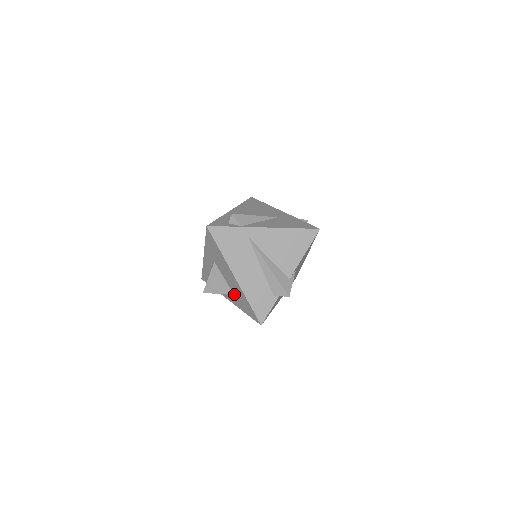
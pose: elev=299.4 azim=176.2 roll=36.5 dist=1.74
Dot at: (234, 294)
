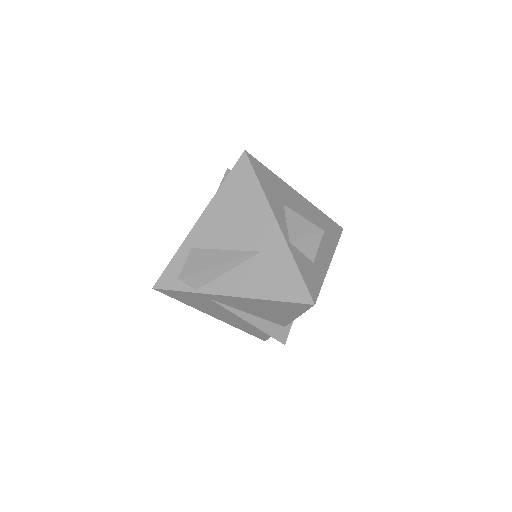
Dot at: occluded
